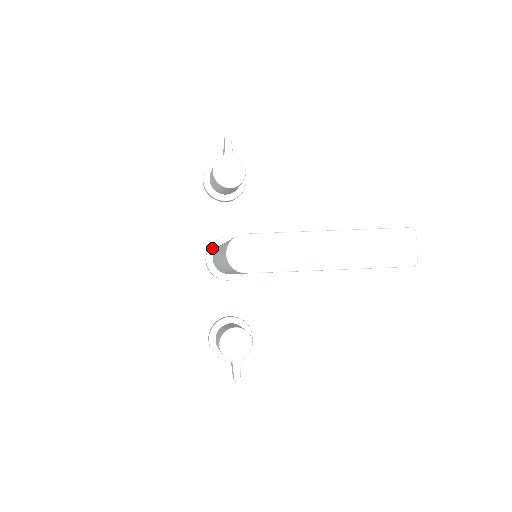
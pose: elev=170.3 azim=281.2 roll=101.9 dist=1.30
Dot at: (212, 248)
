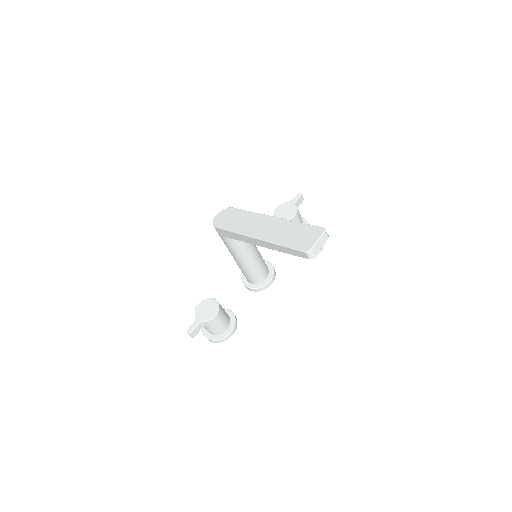
Dot at: occluded
